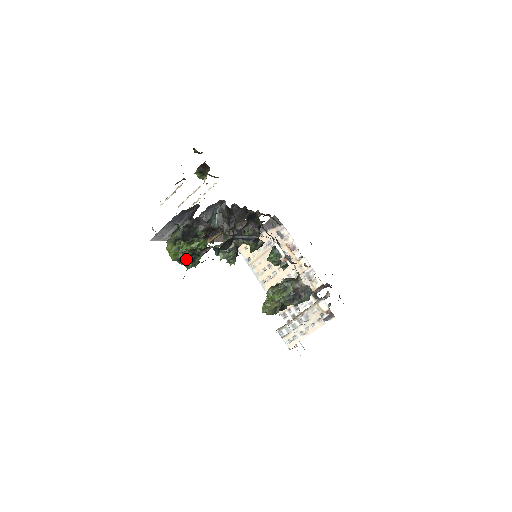
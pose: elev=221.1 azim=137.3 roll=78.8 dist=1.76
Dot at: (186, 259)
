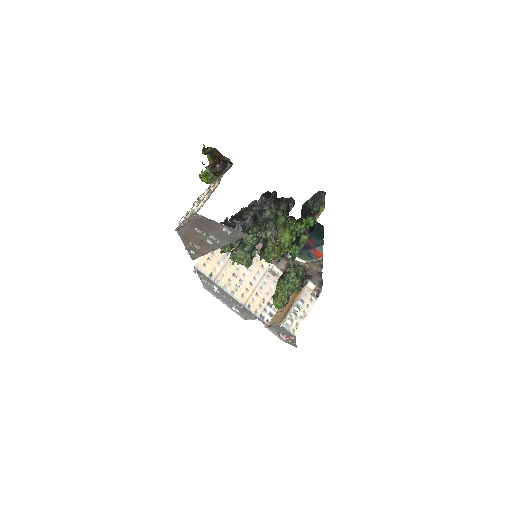
Dot at: (293, 243)
